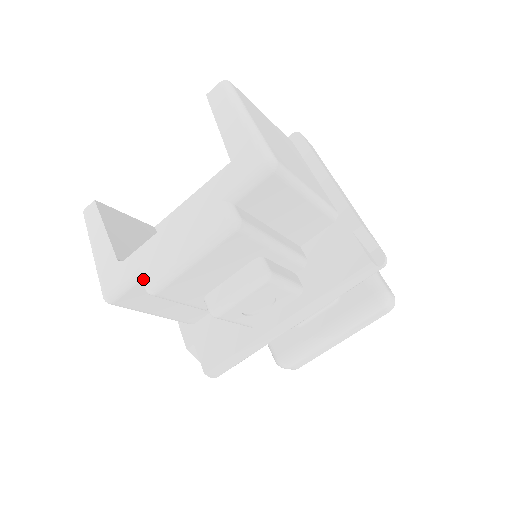
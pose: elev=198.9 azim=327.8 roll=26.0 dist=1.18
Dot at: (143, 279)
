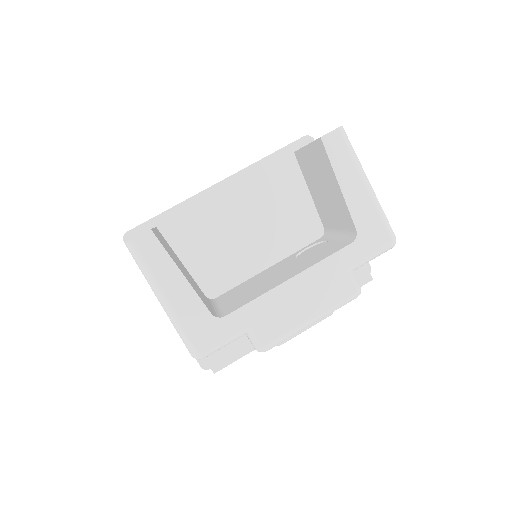
Dot at: (256, 339)
